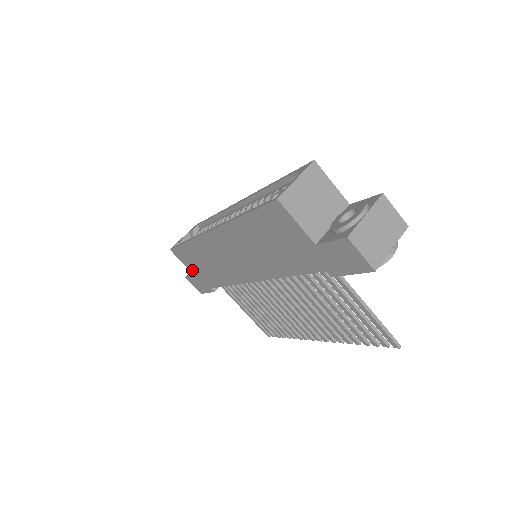
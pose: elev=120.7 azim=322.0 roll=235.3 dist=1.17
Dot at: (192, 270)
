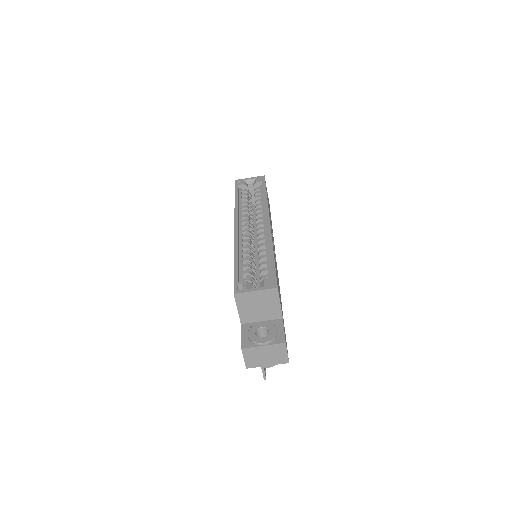
Dot at: occluded
